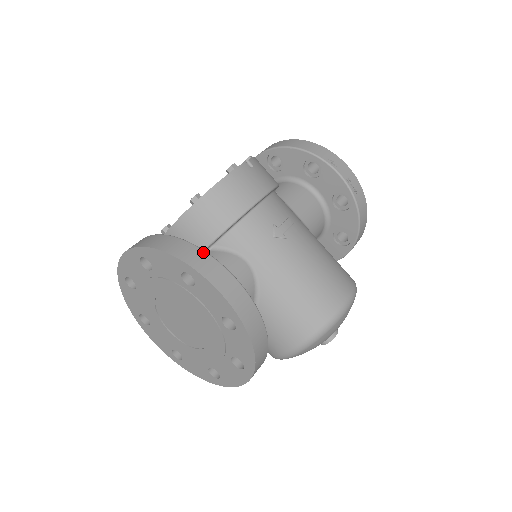
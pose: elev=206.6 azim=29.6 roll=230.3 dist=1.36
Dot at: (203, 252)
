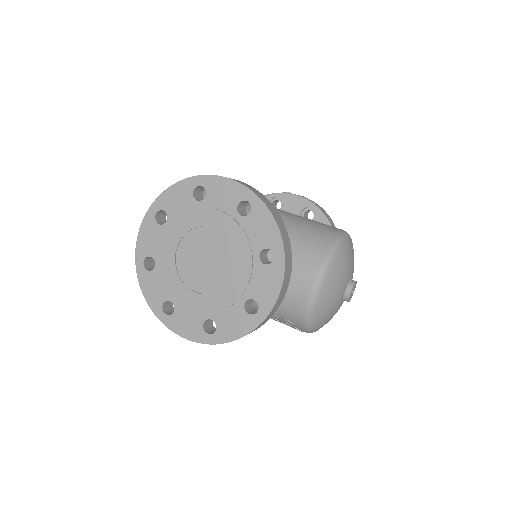
Dot at: occluded
